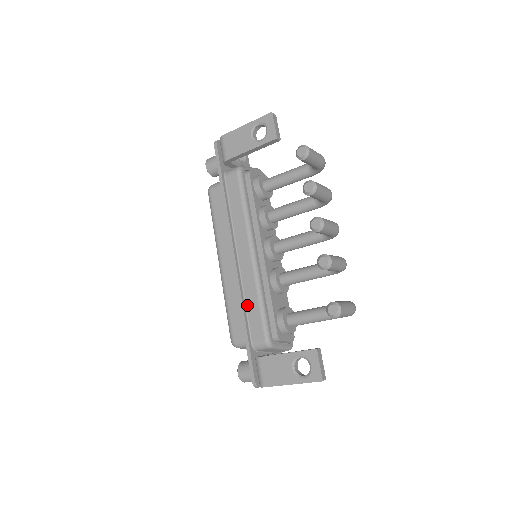
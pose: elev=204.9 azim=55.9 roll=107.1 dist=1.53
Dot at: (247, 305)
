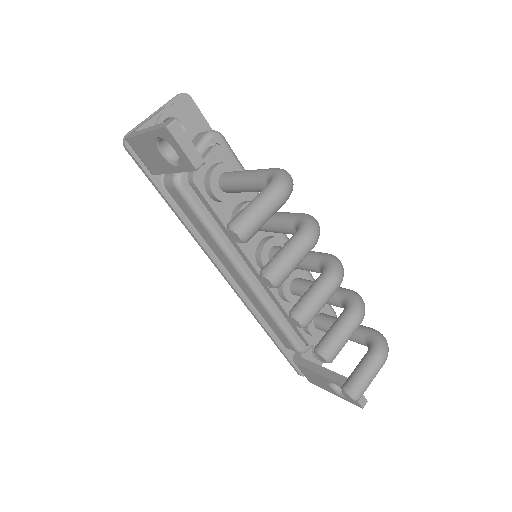
Dot at: (265, 319)
